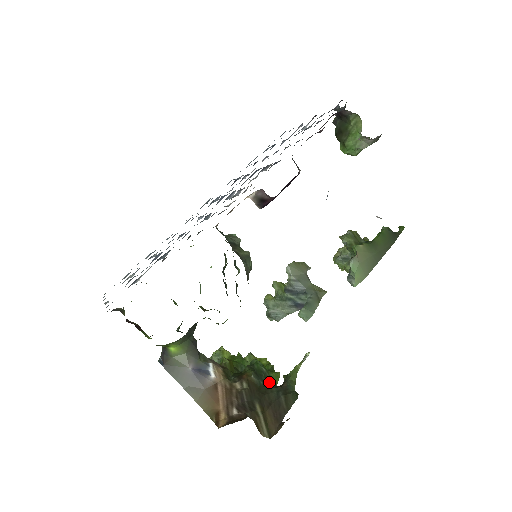
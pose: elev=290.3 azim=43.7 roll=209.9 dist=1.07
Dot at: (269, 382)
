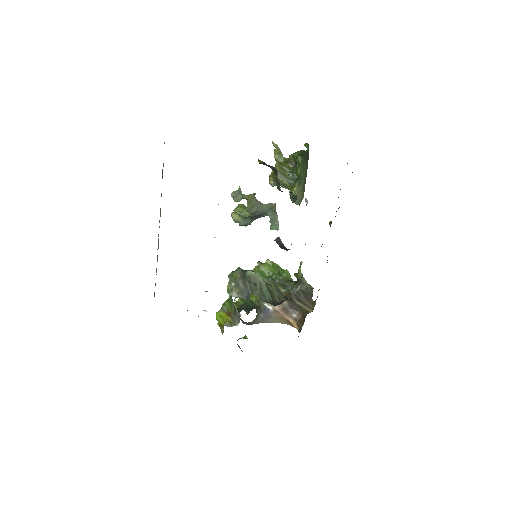
Dot at: (290, 284)
